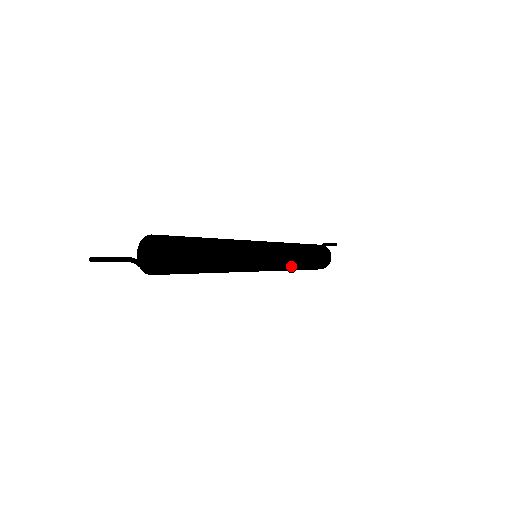
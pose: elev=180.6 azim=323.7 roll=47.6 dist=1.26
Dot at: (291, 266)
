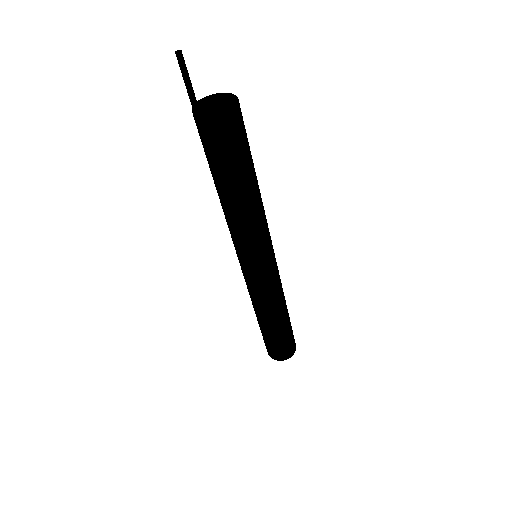
Dot at: (283, 292)
